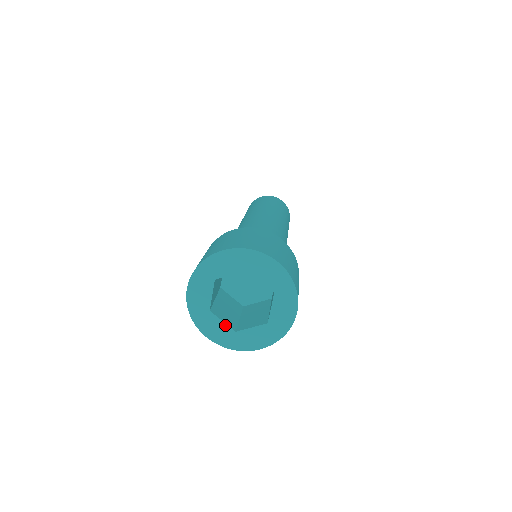
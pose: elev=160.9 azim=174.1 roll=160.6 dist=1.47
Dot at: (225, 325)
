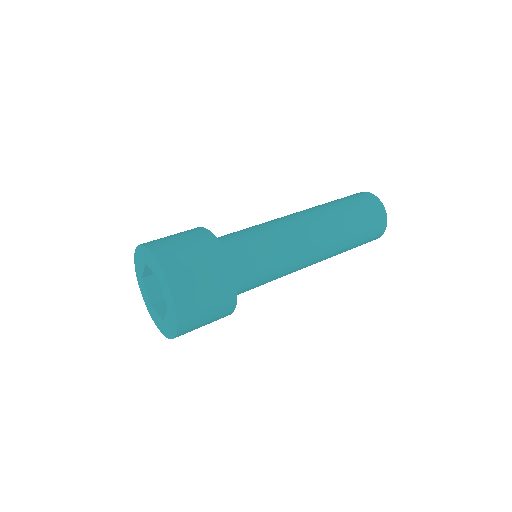
Dot at: (159, 316)
